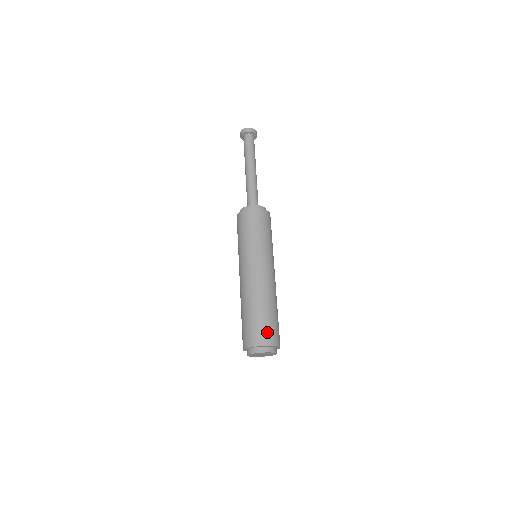
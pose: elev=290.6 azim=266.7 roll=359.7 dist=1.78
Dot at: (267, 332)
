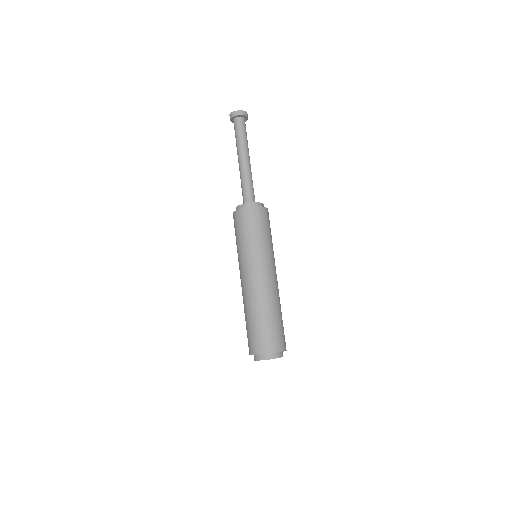
Dot at: (274, 339)
